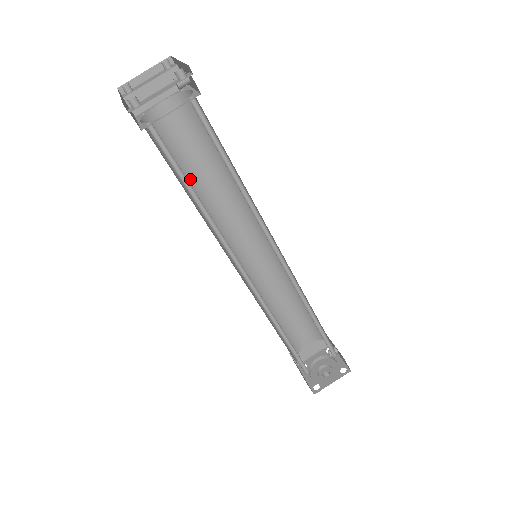
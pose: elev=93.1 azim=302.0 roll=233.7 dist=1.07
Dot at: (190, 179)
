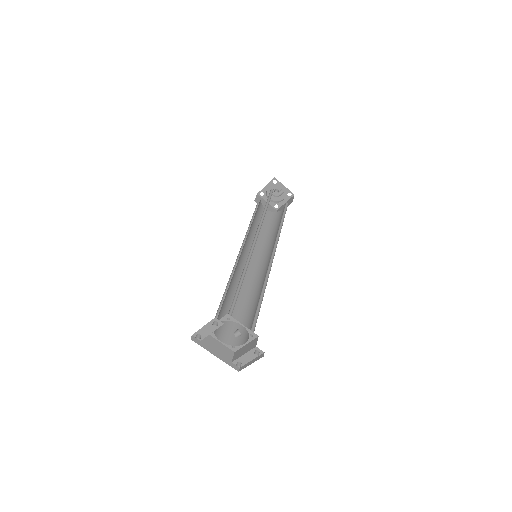
Dot at: (226, 295)
